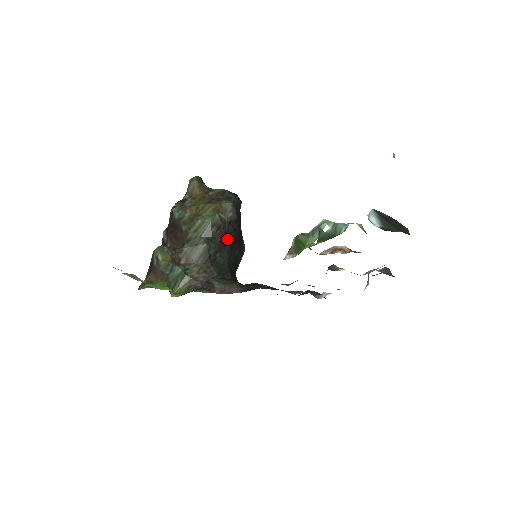
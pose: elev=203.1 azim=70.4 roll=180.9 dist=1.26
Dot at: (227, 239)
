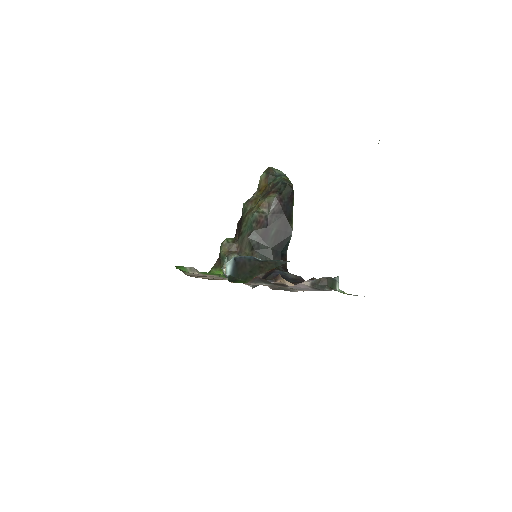
Dot at: (270, 229)
